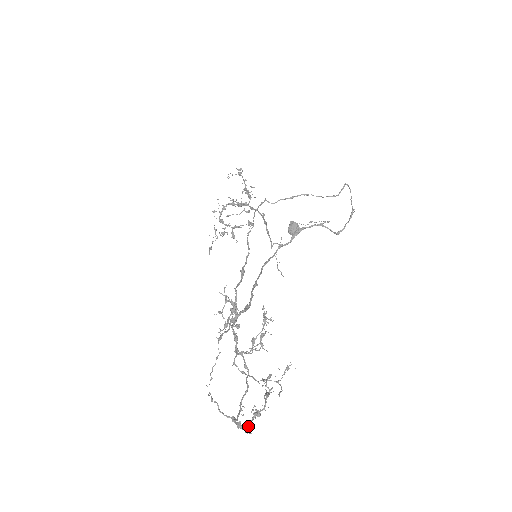
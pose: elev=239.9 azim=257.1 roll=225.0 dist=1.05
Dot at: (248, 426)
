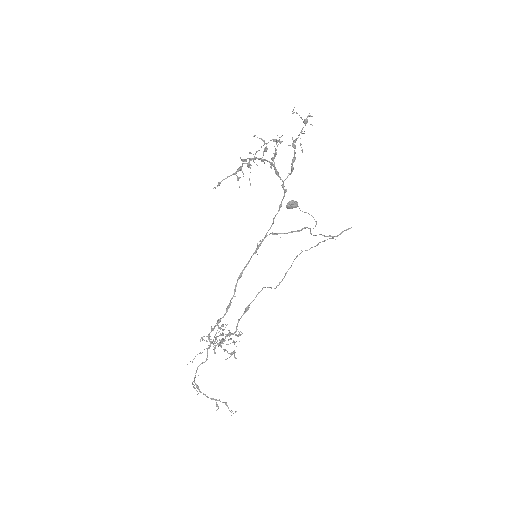
Dot at: occluded
